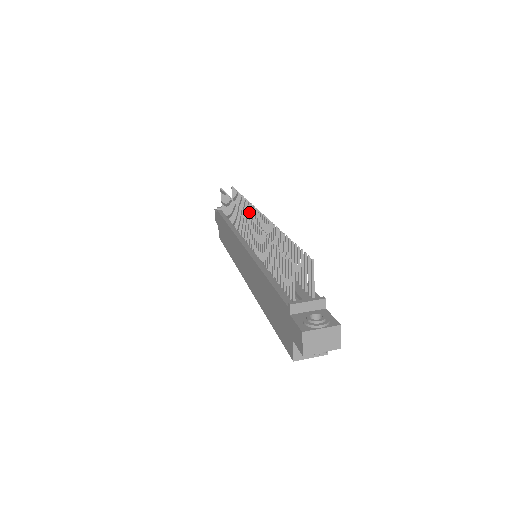
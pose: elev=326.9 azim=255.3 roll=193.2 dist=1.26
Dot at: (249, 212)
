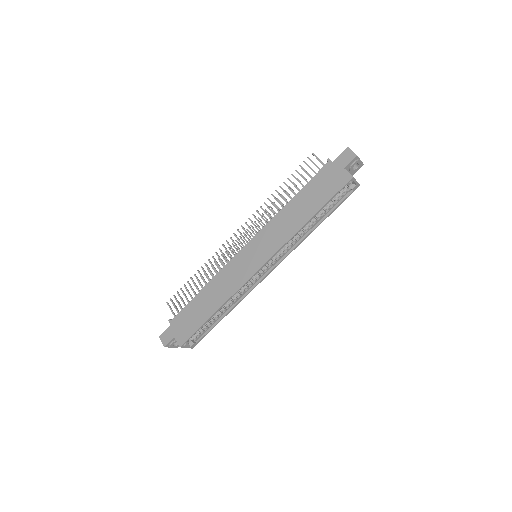
Dot at: occluded
